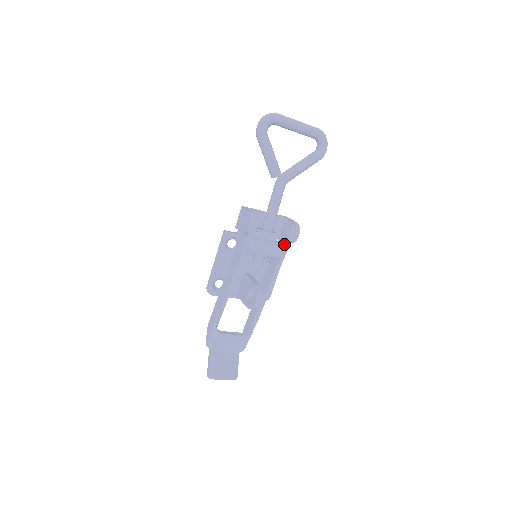
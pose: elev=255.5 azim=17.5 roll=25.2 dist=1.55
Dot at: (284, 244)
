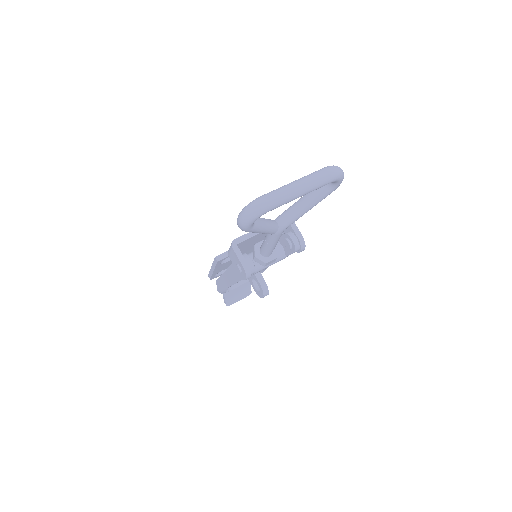
Dot at: (287, 253)
